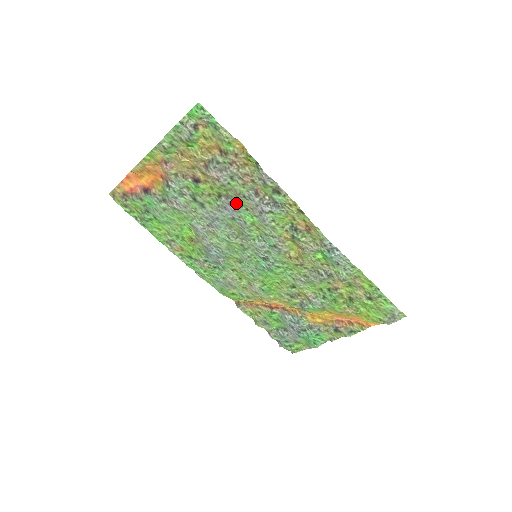
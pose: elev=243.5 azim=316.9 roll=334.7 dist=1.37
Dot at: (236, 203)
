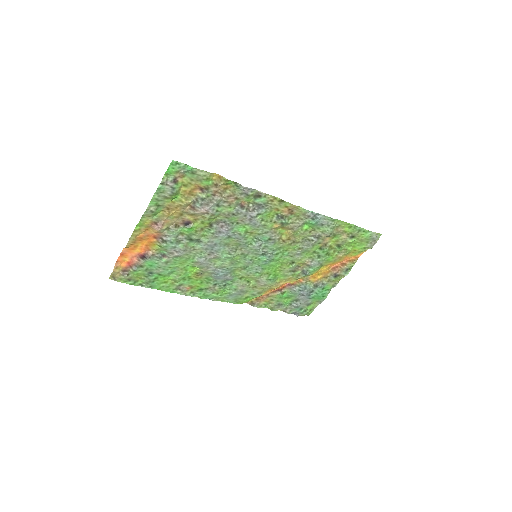
Dot at: (227, 223)
